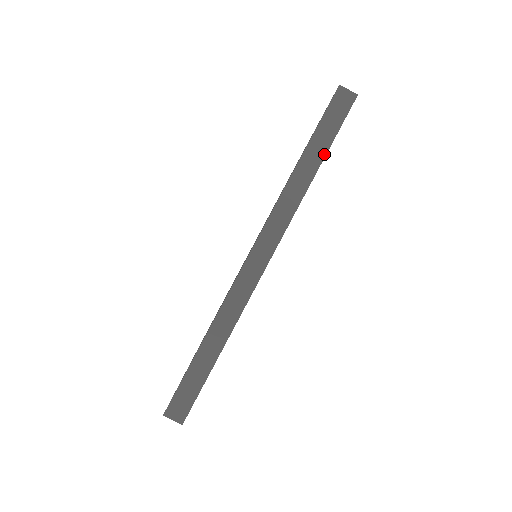
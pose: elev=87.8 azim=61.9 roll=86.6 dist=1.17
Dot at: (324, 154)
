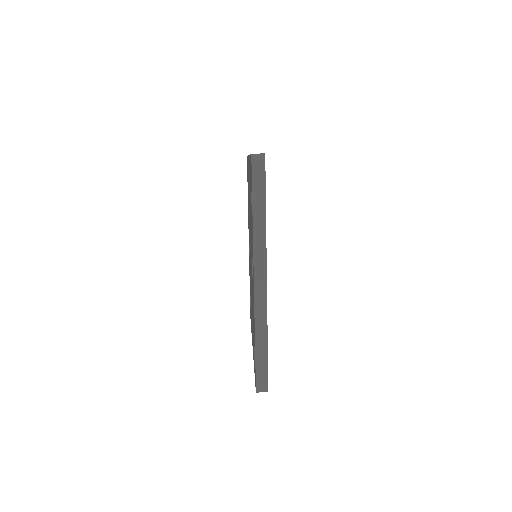
Dot at: occluded
